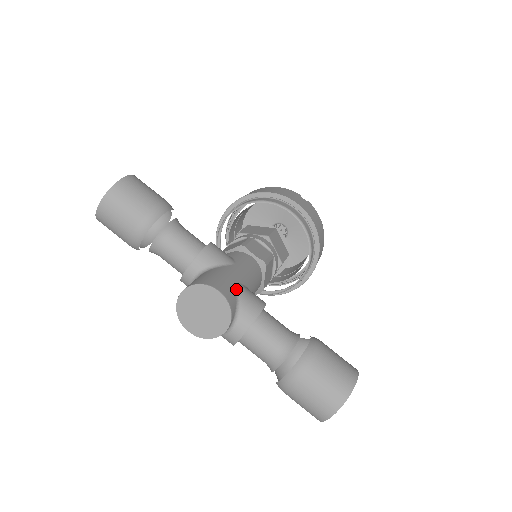
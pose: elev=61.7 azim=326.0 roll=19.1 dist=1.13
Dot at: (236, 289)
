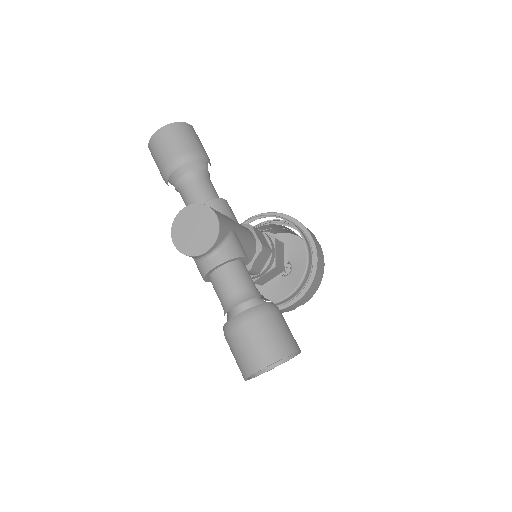
Dot at: (230, 230)
